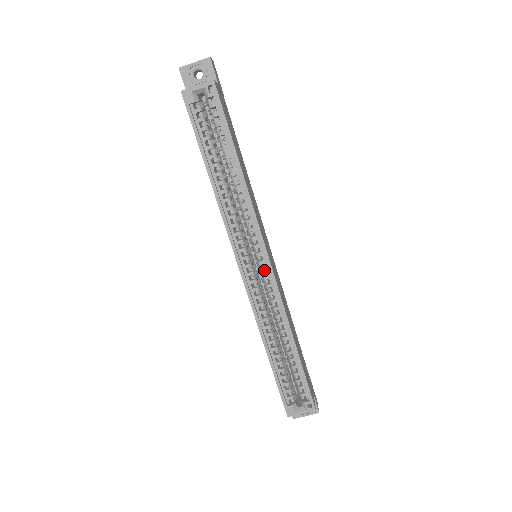
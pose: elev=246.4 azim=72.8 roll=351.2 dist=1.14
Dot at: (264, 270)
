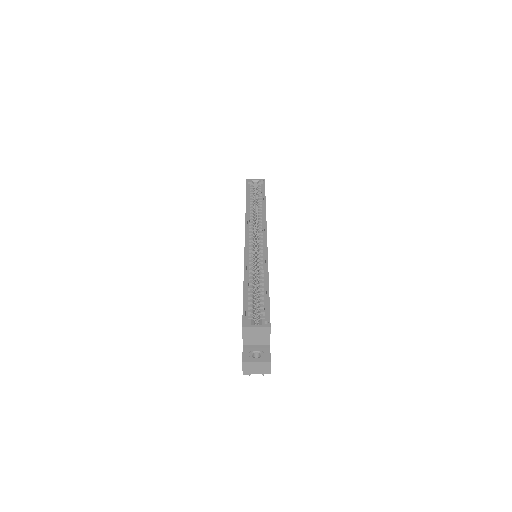
Dot at: (261, 242)
